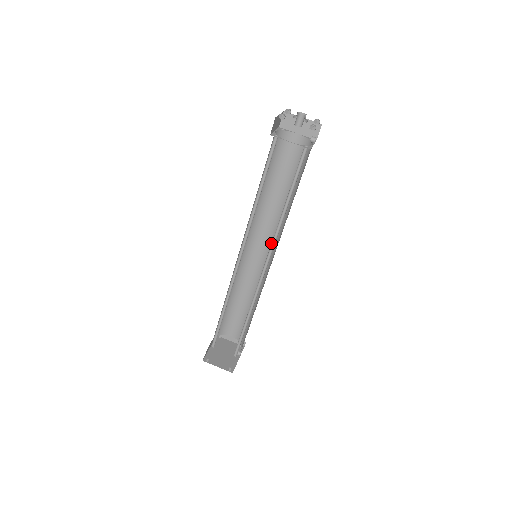
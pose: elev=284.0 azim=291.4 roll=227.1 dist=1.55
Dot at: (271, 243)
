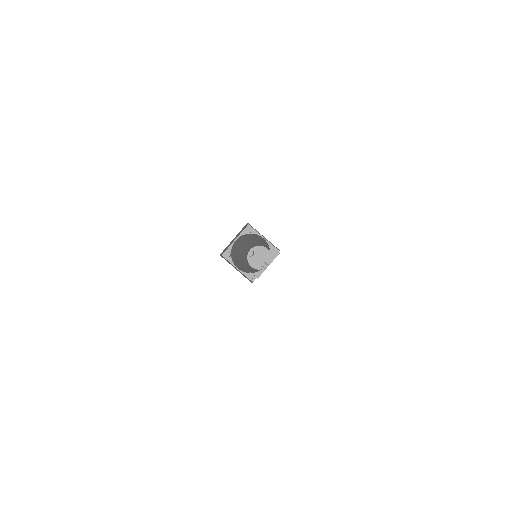
Dot at: occluded
